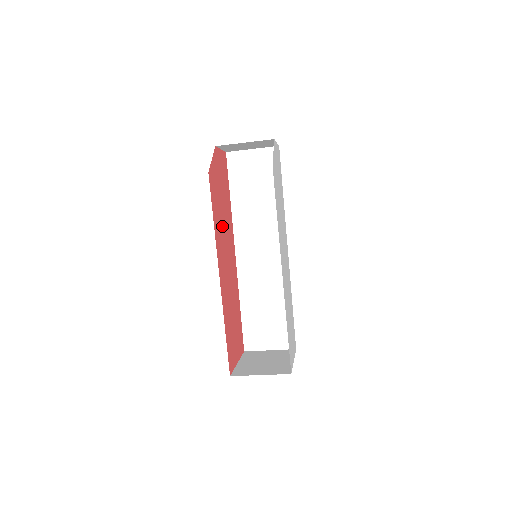
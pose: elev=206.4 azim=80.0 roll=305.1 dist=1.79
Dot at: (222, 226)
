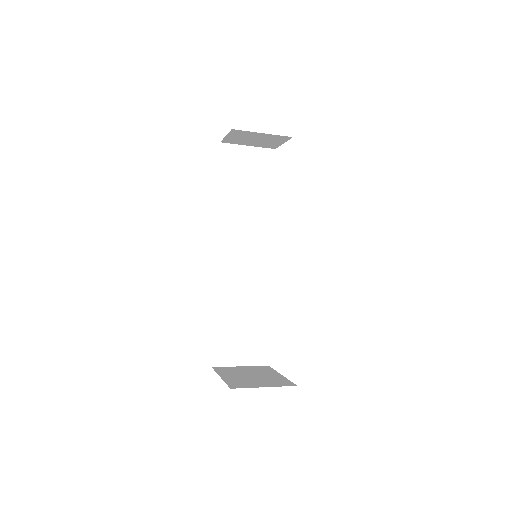
Dot at: occluded
